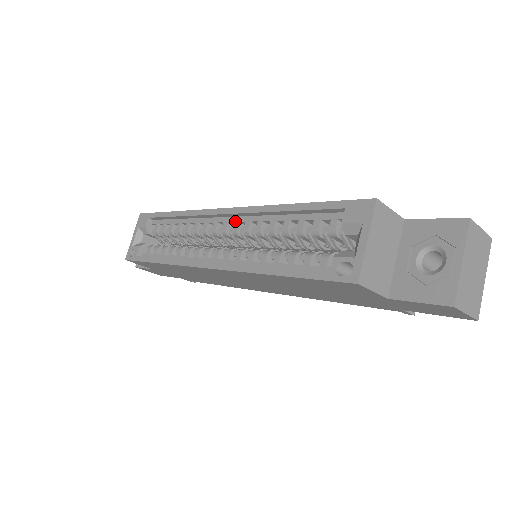
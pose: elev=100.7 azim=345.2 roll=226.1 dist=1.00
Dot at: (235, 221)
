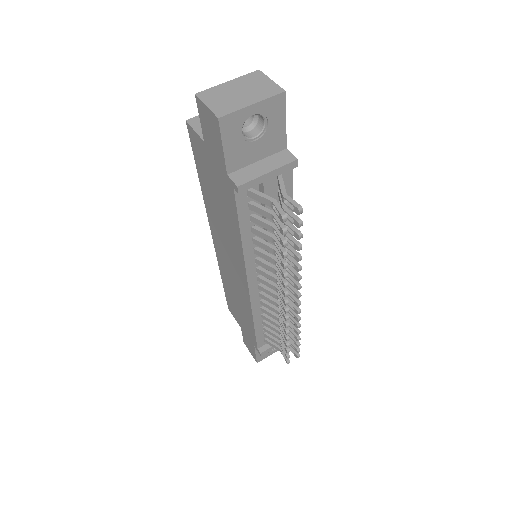
Dot at: occluded
